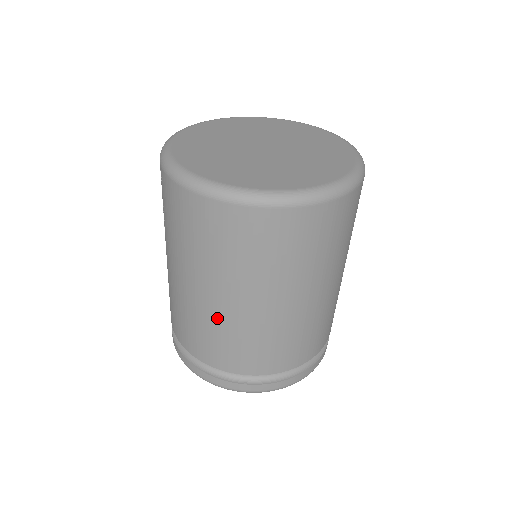
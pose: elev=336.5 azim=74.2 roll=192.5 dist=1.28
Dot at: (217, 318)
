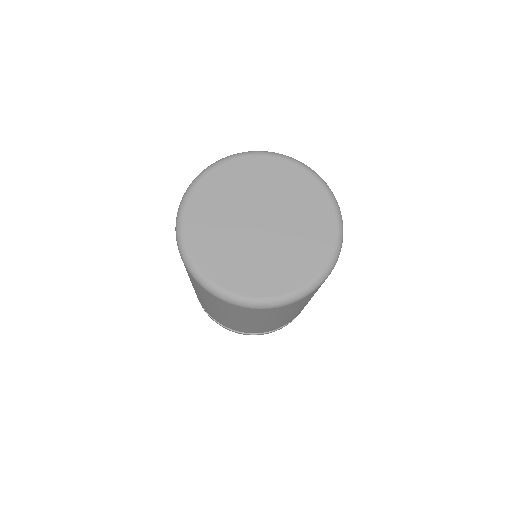
Dot at: (231, 322)
